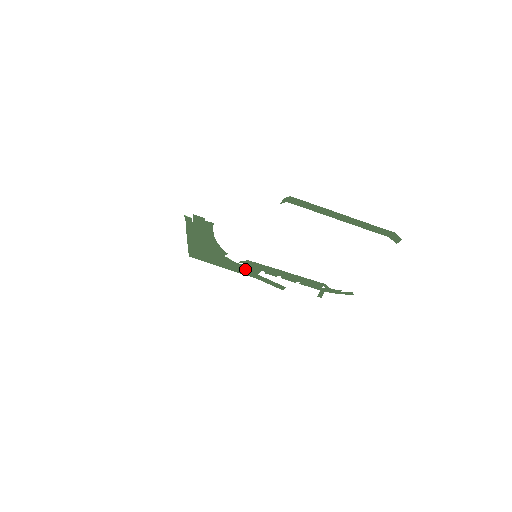
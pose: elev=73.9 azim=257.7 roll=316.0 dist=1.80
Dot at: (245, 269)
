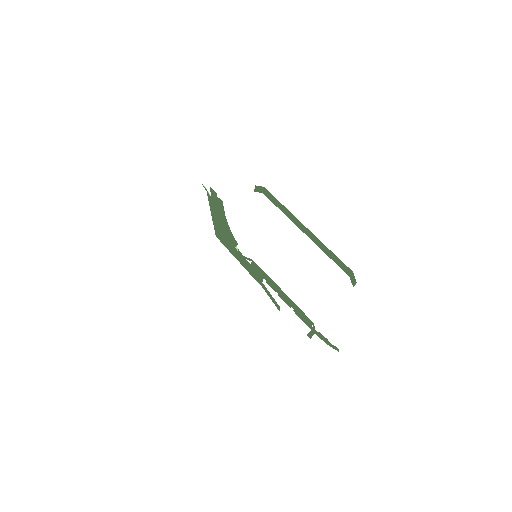
Dot at: (253, 270)
